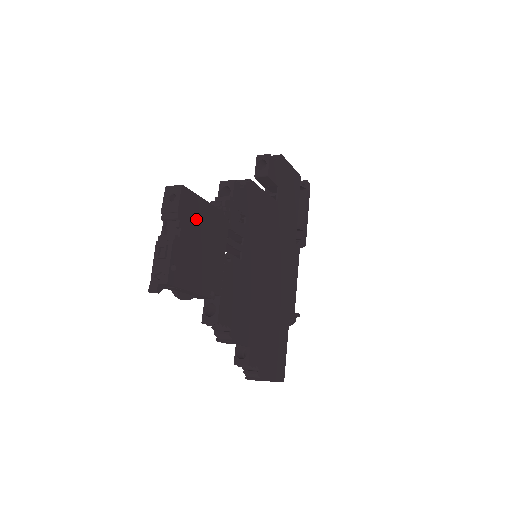
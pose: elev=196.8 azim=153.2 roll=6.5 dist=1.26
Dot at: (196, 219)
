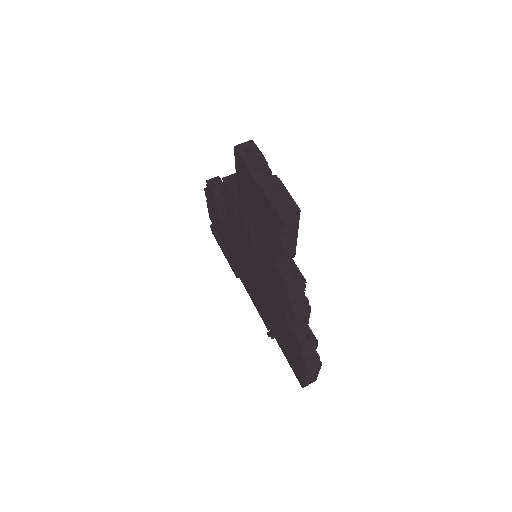
Dot at: occluded
